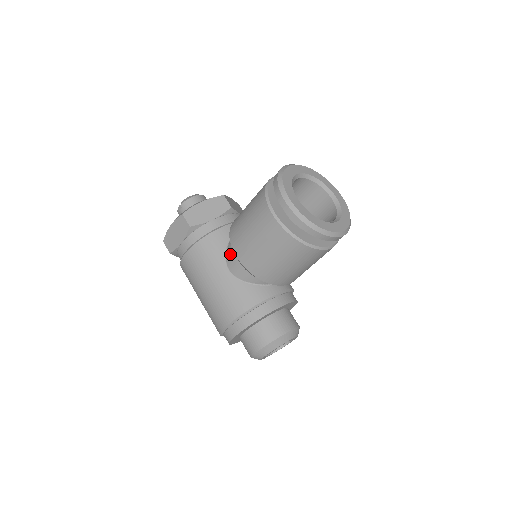
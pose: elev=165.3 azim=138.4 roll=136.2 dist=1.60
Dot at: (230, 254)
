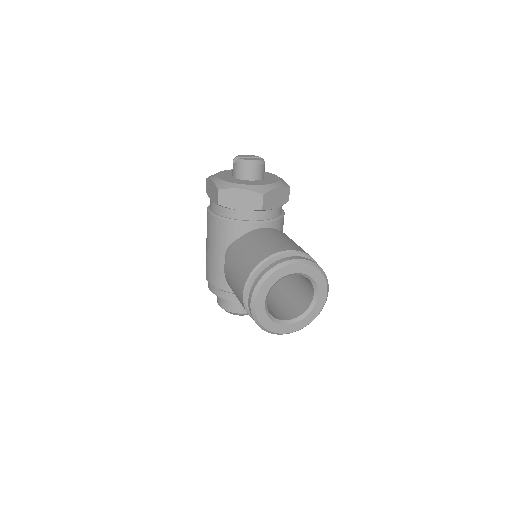
Dot at: occluded
